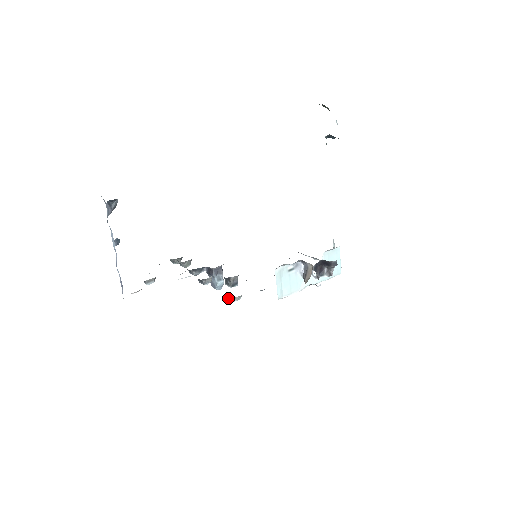
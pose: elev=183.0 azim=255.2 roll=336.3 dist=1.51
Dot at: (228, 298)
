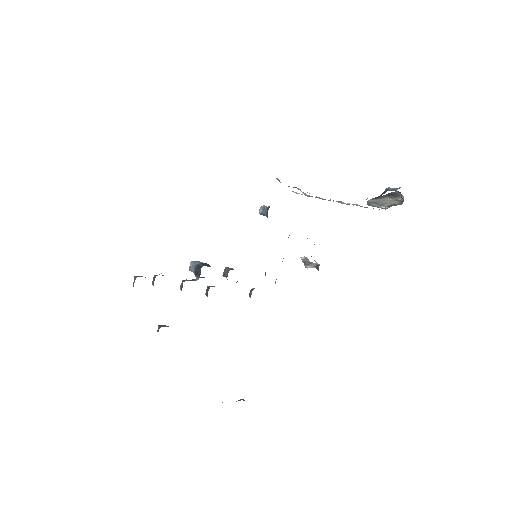
Dot at: (250, 297)
